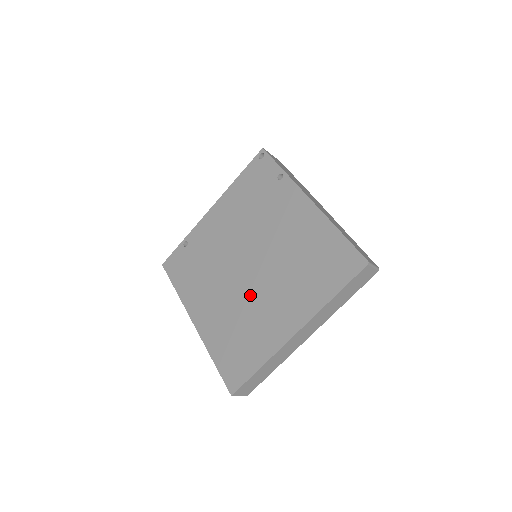
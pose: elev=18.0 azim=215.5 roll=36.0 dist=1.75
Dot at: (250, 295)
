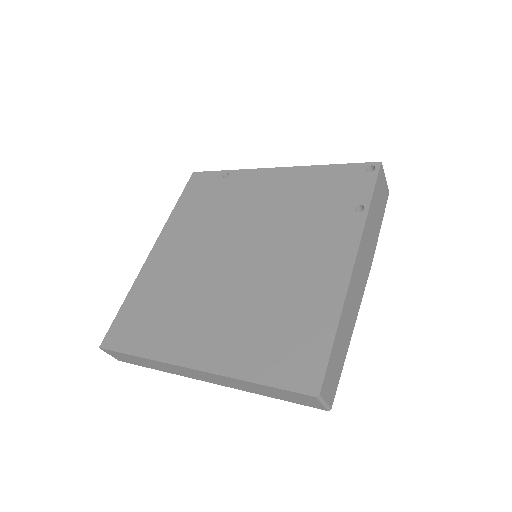
Dot at: (207, 284)
